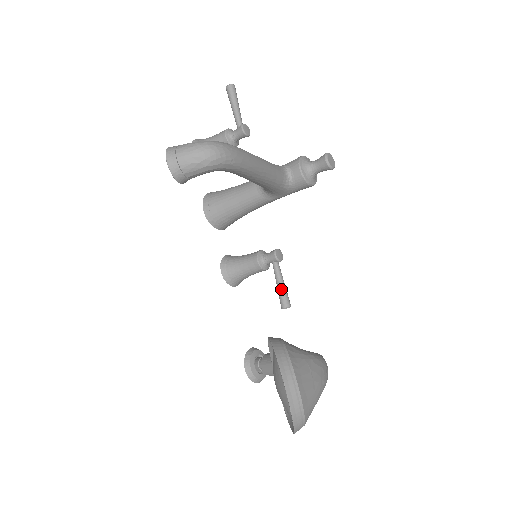
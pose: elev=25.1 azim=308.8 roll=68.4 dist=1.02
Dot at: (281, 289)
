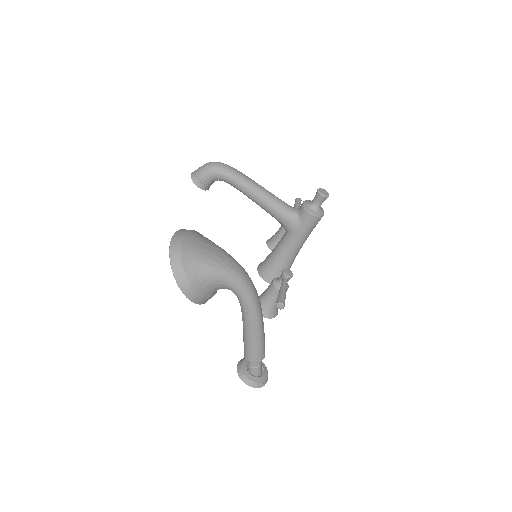
Dot at: (280, 292)
